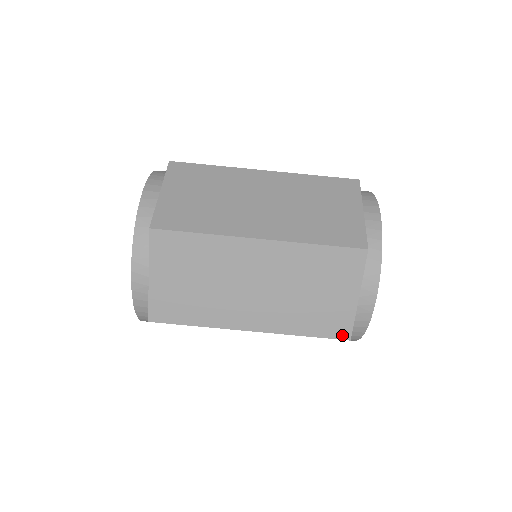
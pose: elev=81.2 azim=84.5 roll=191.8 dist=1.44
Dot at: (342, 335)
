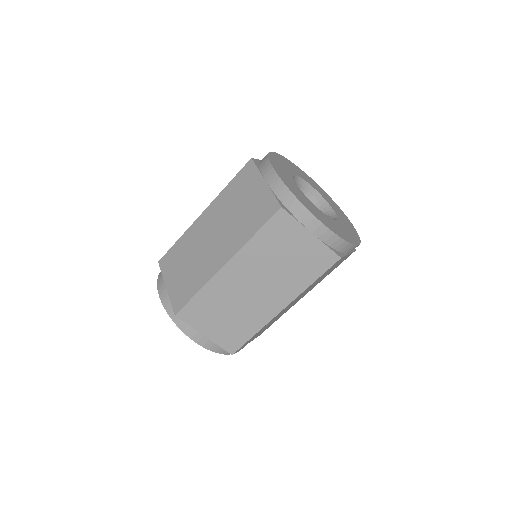
Dot at: occluded
